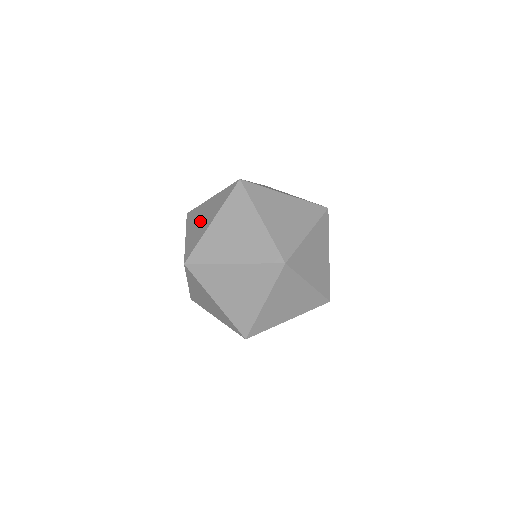
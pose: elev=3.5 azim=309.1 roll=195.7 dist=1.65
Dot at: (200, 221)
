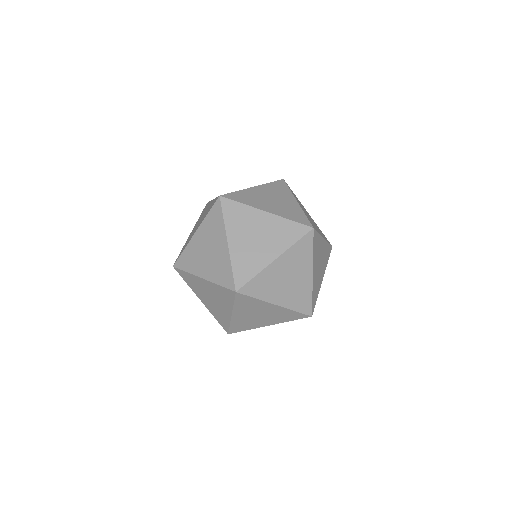
Dot at: occluded
